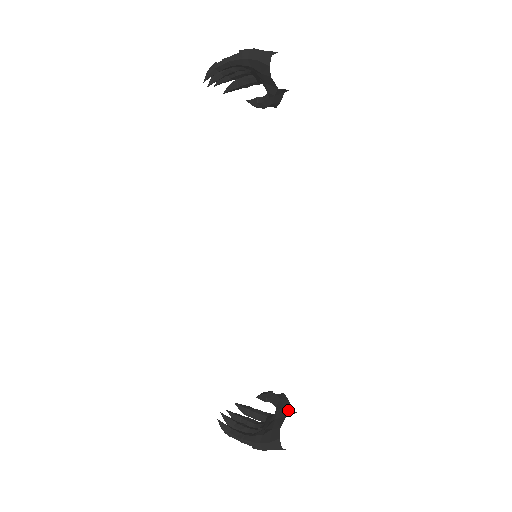
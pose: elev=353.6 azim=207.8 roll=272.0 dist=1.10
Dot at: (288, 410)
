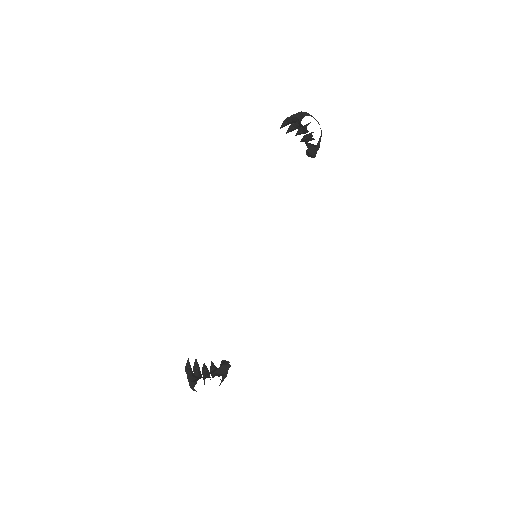
Dot at: (220, 372)
